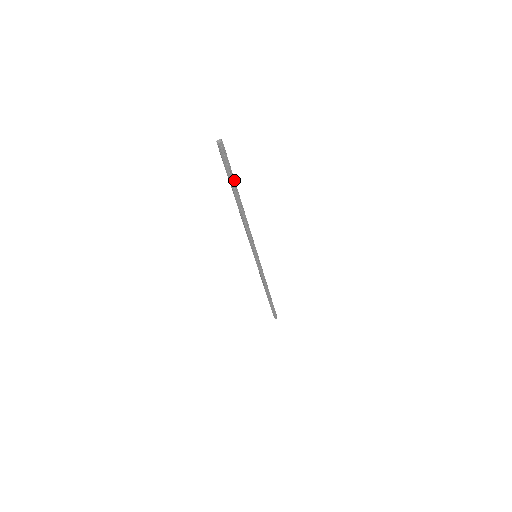
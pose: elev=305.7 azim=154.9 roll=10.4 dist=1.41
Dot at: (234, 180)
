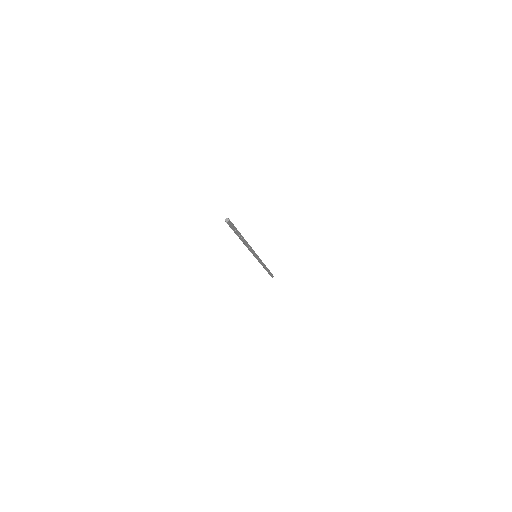
Dot at: (239, 232)
